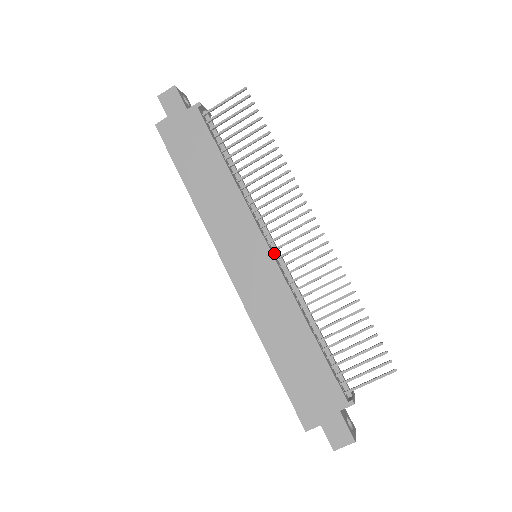
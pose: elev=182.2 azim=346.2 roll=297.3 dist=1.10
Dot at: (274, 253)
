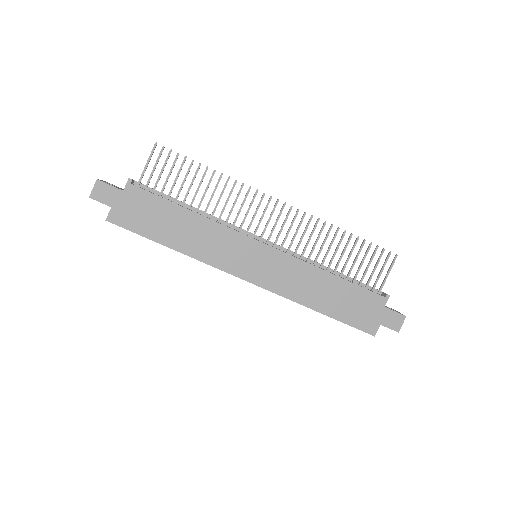
Dot at: occluded
